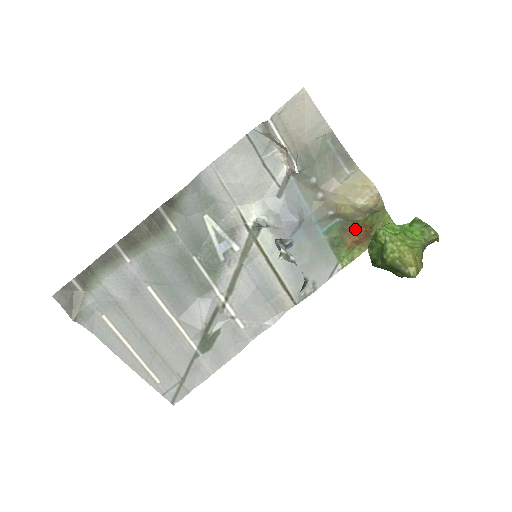
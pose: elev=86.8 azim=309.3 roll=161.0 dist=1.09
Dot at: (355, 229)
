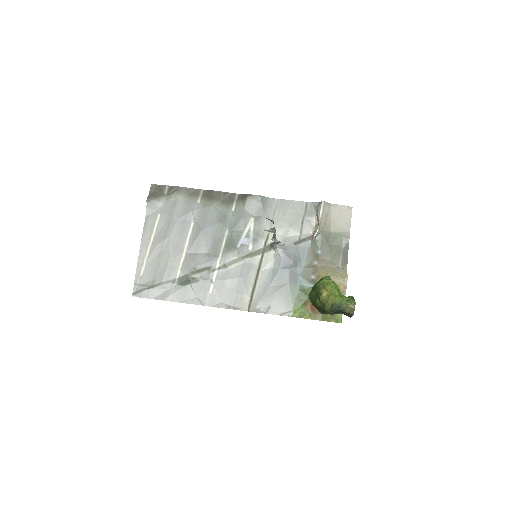
Dot at: occluded
